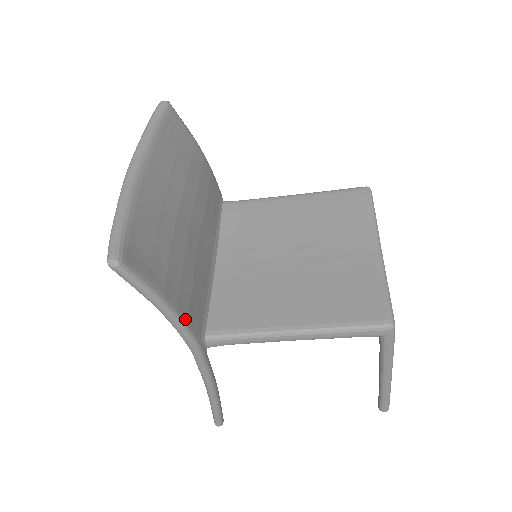
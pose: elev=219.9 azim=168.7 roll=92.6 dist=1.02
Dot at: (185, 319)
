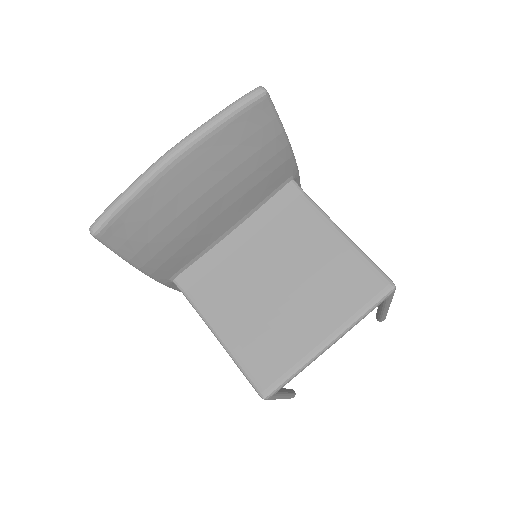
Dot at: (151, 271)
